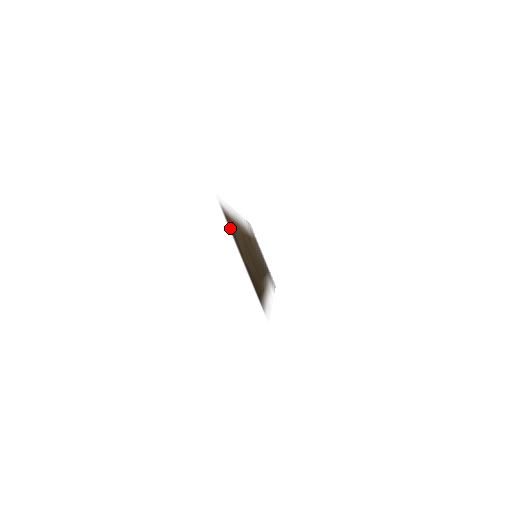
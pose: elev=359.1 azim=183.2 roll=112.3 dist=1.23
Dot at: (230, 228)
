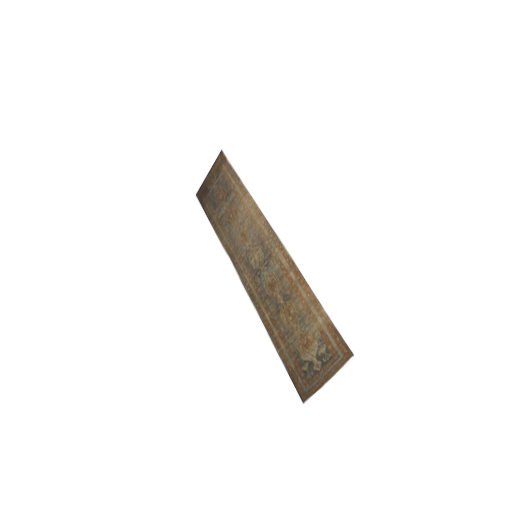
Dot at: (339, 360)
